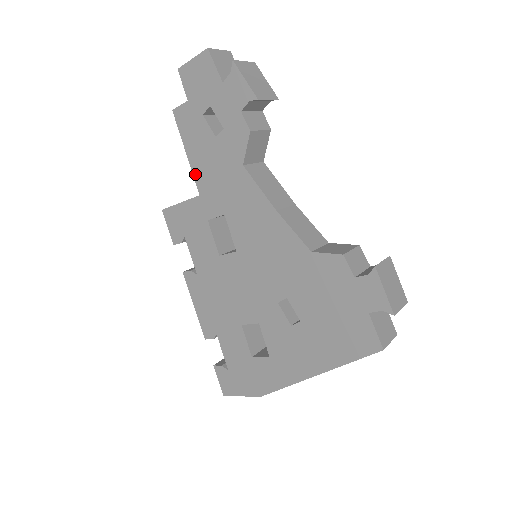
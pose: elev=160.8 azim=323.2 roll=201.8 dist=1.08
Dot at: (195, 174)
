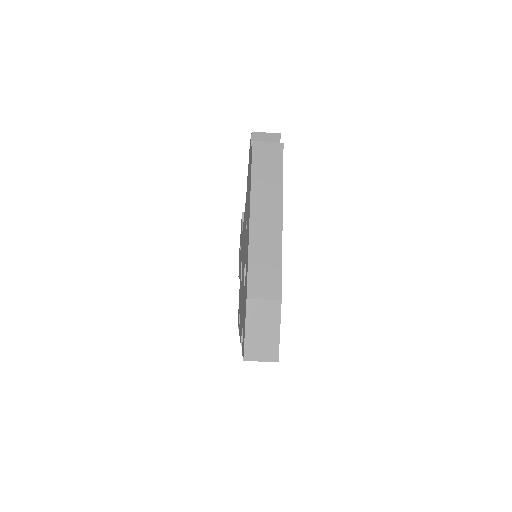
Dot at: occluded
